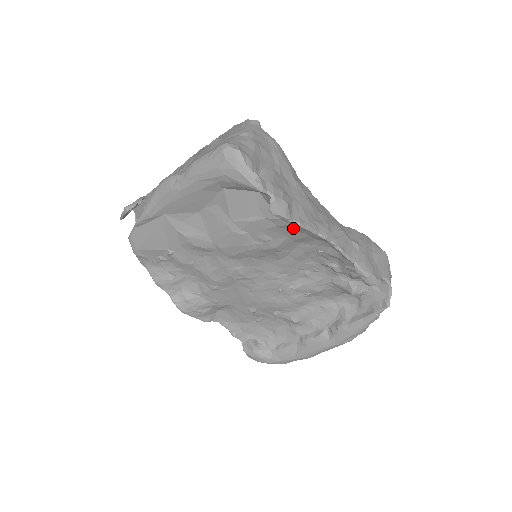
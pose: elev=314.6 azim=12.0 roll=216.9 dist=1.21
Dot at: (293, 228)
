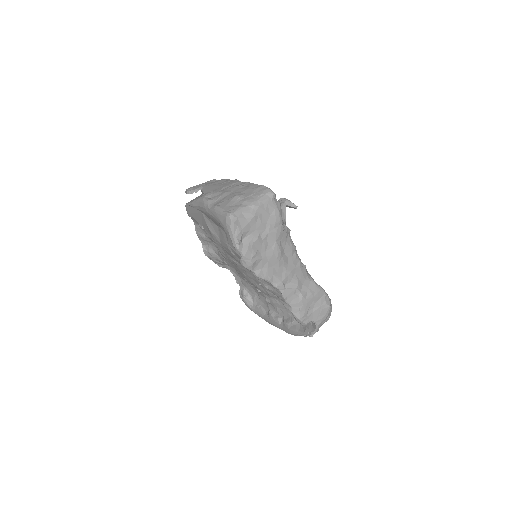
Dot at: occluded
